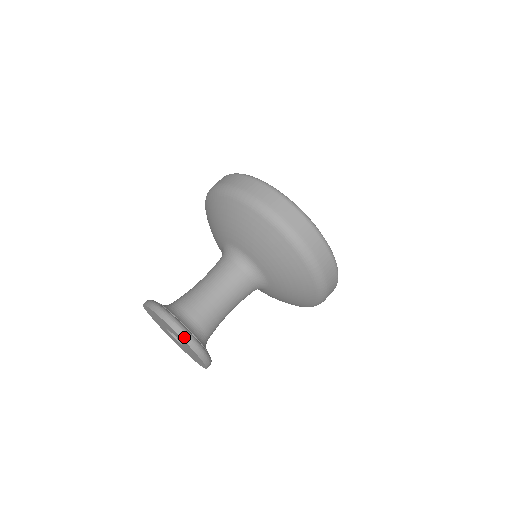
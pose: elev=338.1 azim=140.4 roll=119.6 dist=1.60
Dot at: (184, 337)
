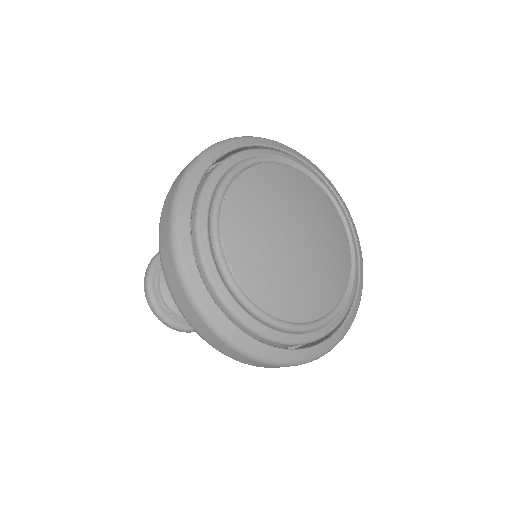
Dot at: (163, 322)
